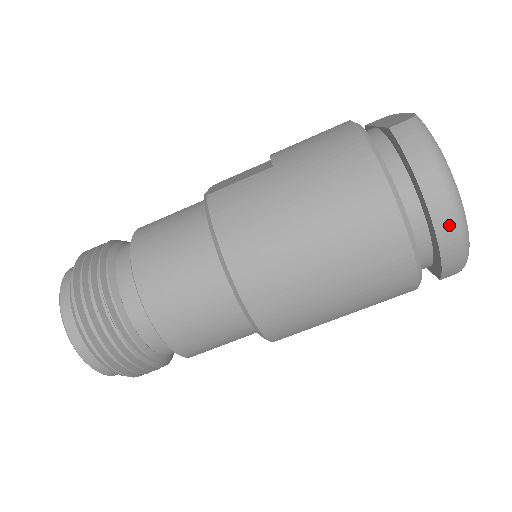
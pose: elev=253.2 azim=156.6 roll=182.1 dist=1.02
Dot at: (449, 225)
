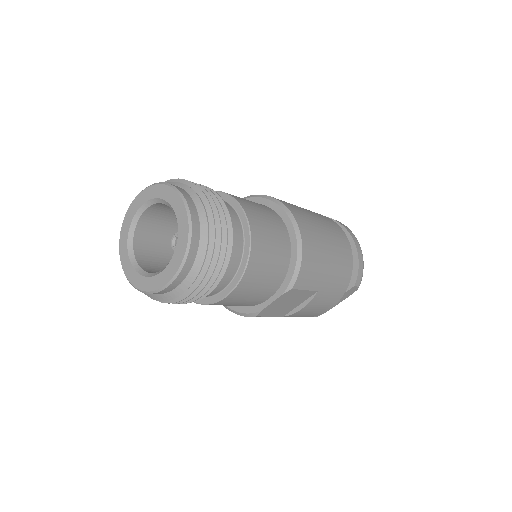
Dot at: (357, 242)
